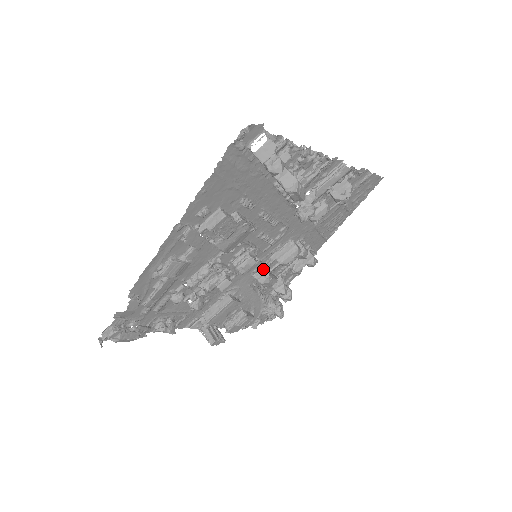
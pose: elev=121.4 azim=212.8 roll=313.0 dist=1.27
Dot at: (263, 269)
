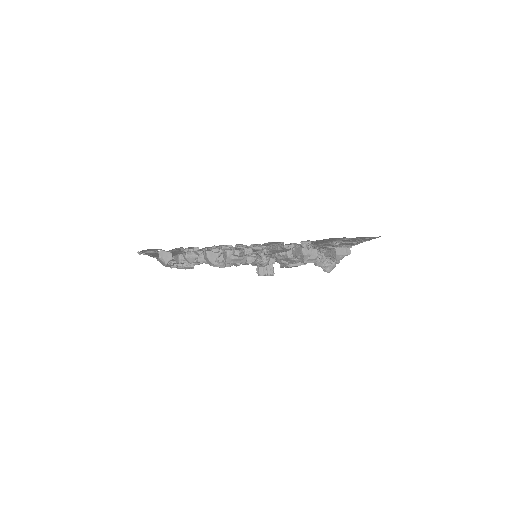
Dot at: occluded
